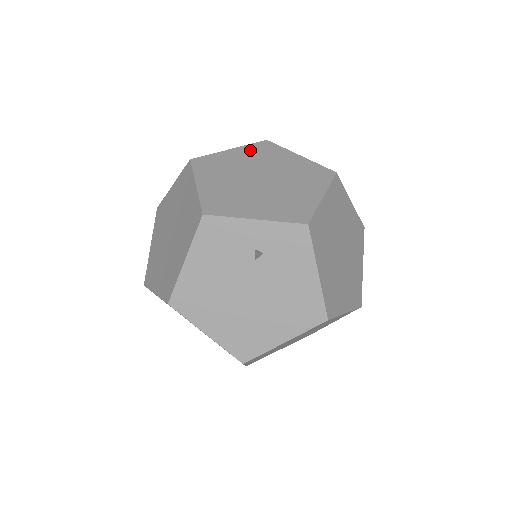
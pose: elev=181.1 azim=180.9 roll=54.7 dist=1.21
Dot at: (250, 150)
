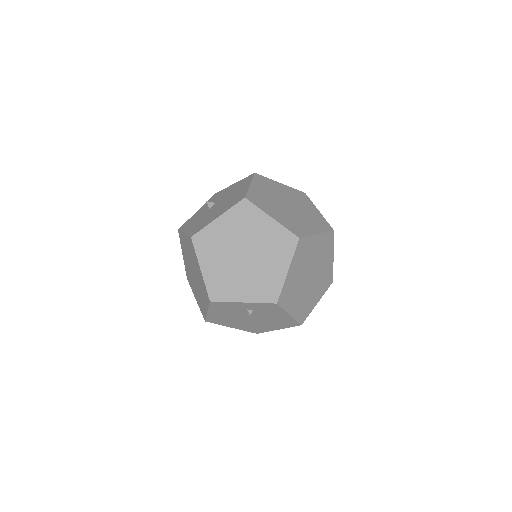
Dot at: (233, 217)
